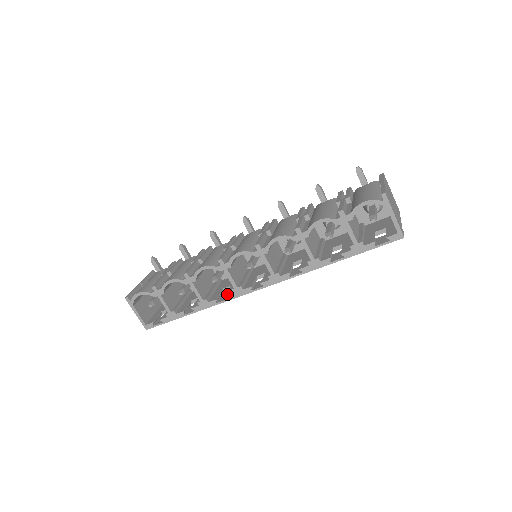
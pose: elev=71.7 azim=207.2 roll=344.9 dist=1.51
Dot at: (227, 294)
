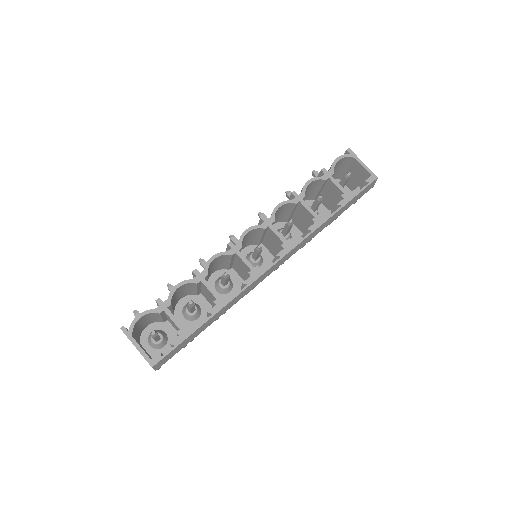
Dot at: (244, 281)
